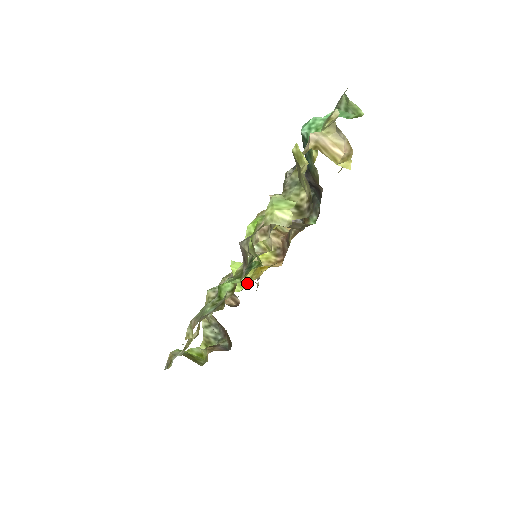
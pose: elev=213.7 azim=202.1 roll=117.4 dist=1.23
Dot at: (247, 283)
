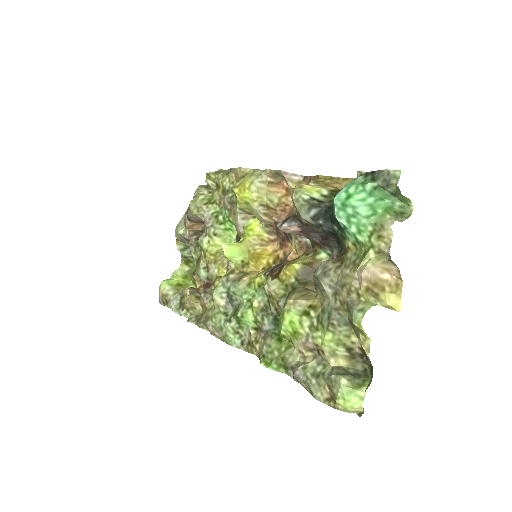
Dot at: (245, 269)
